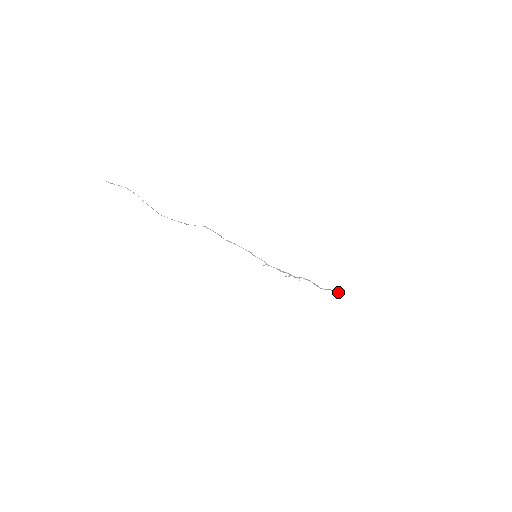
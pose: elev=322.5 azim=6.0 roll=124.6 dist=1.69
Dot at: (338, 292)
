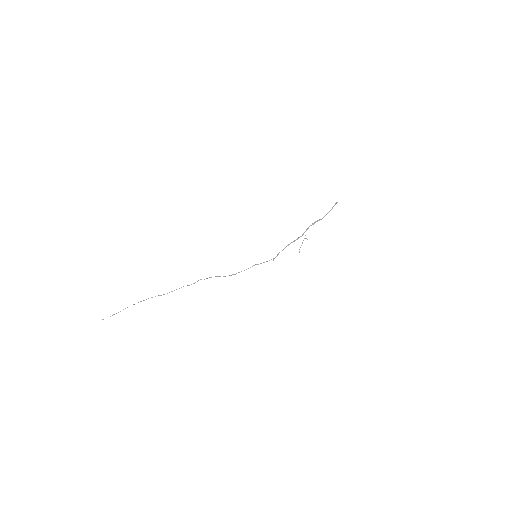
Dot at: occluded
